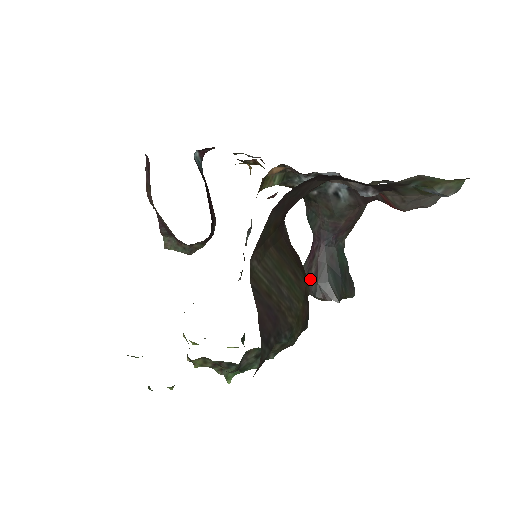
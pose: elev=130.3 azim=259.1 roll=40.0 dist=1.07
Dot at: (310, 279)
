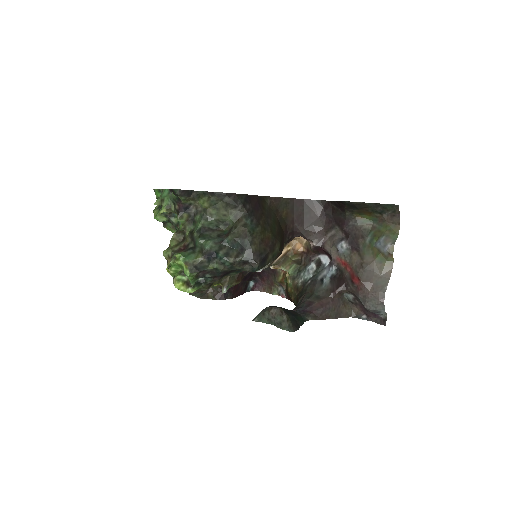
Dot at: occluded
